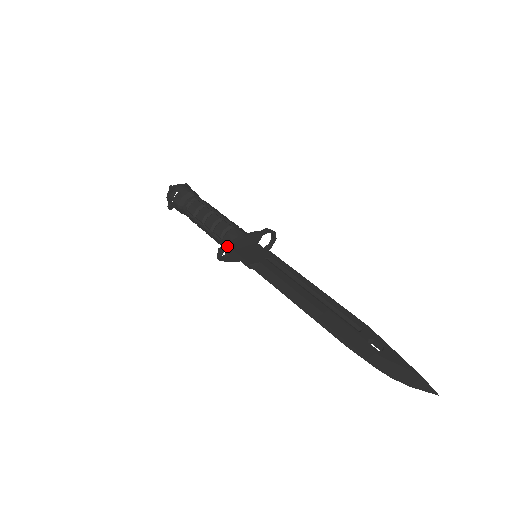
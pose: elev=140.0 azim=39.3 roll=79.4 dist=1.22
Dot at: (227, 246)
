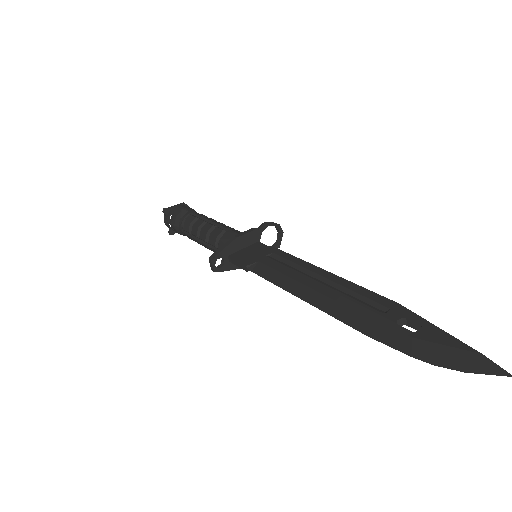
Dot at: (218, 253)
